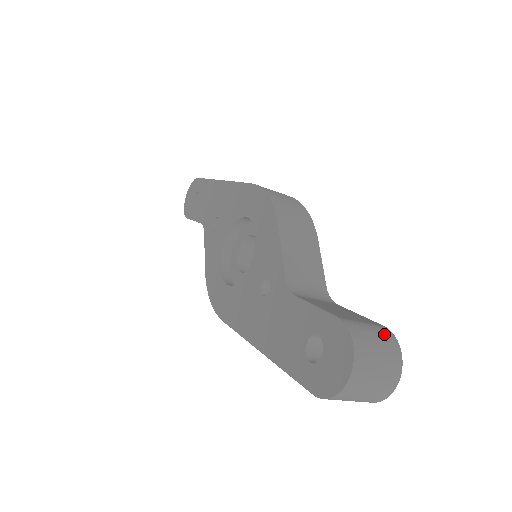
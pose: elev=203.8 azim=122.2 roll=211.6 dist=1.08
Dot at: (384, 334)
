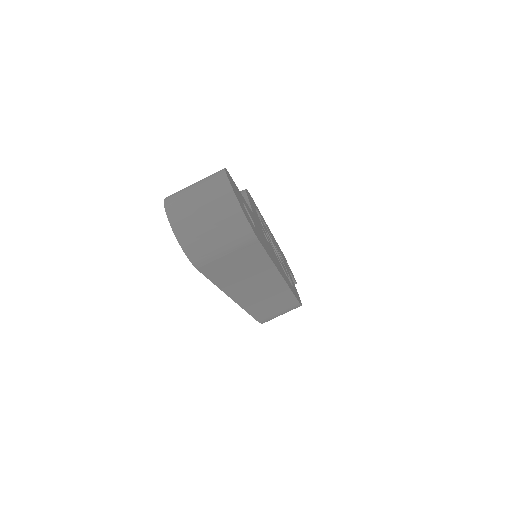
Dot at: occluded
